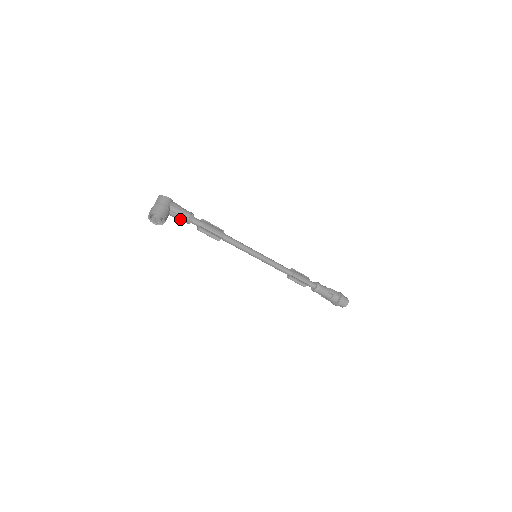
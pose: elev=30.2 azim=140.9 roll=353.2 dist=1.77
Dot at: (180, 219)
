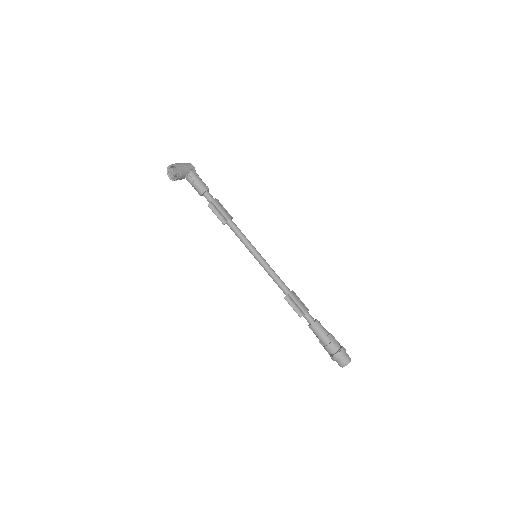
Dot at: (195, 188)
